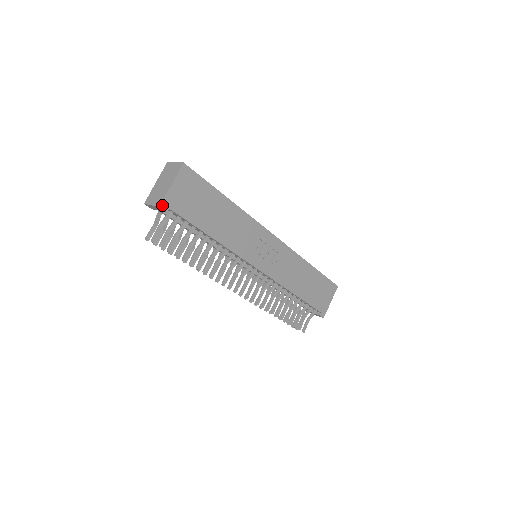
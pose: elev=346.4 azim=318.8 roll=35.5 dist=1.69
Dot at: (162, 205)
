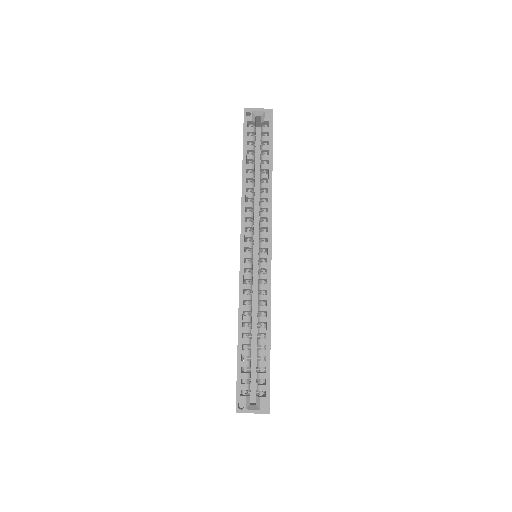
Dot at: occluded
